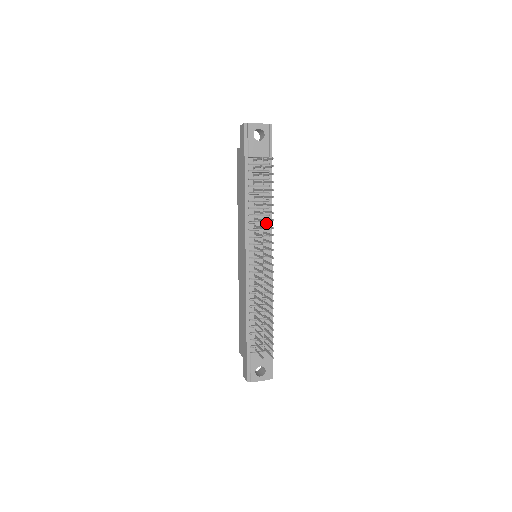
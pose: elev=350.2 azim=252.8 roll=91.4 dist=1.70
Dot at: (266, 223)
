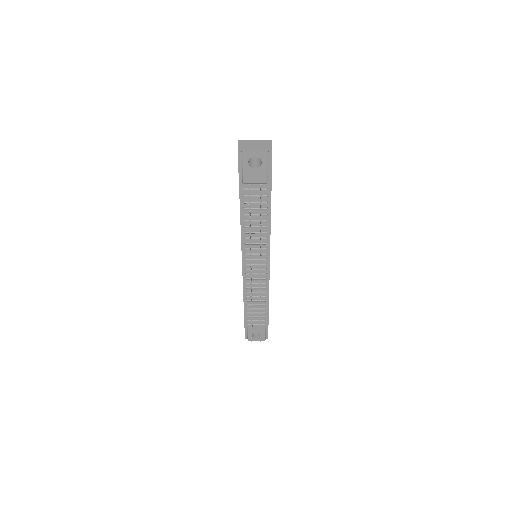
Dot at: (263, 238)
